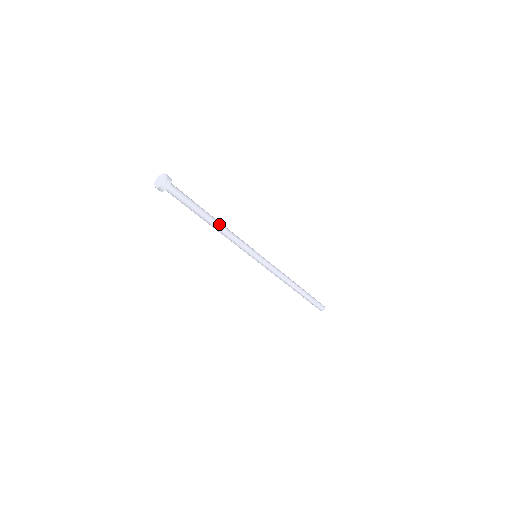
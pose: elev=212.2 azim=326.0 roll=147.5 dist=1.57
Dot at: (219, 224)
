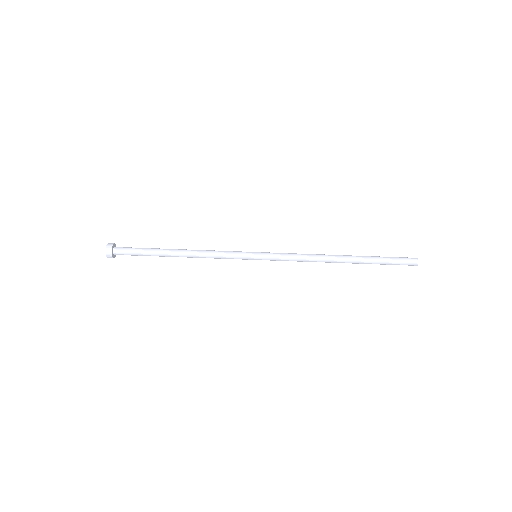
Dot at: (186, 250)
